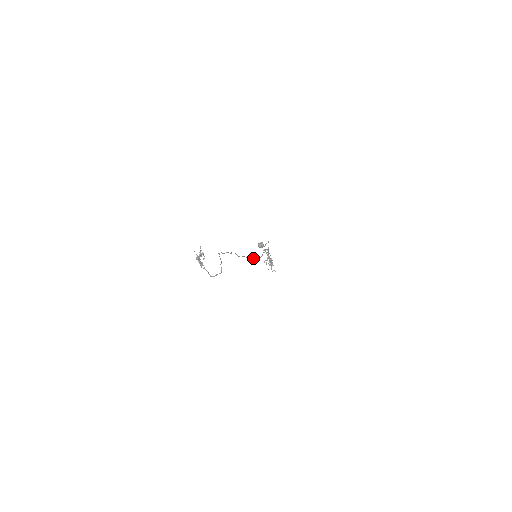
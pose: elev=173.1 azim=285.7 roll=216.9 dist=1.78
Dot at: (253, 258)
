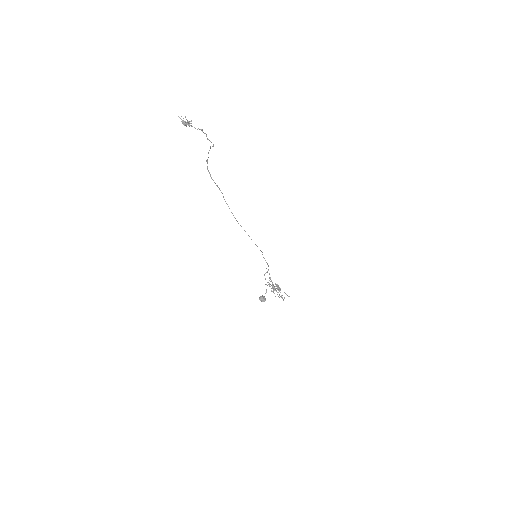
Dot at: occluded
